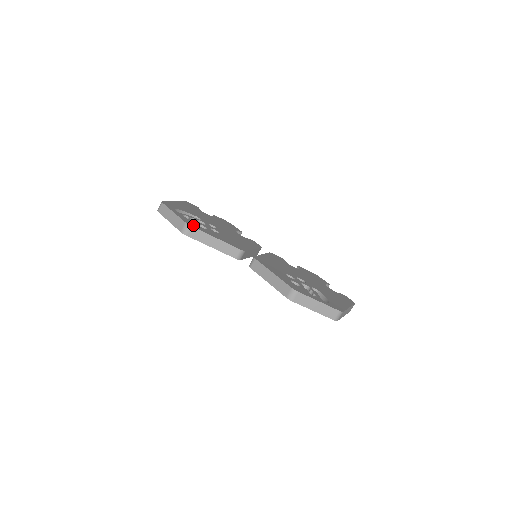
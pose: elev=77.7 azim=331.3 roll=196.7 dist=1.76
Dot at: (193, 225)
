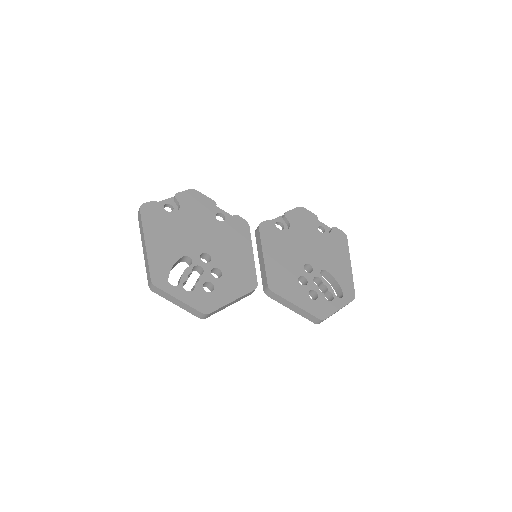
Dot at: (207, 306)
